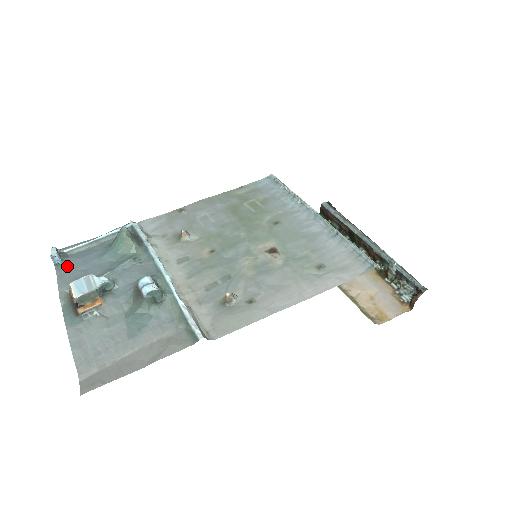
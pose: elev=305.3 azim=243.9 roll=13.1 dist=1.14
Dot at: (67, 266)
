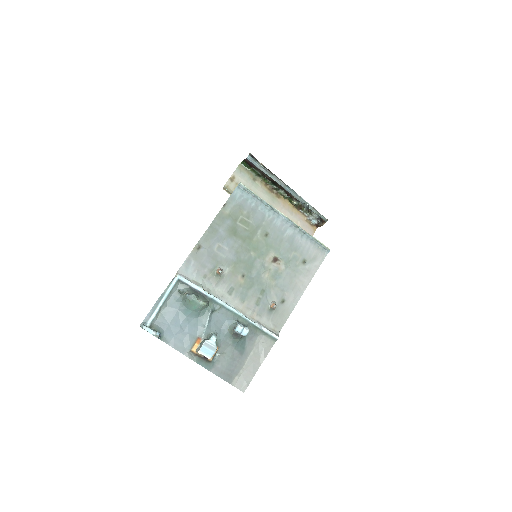
Dot at: (167, 335)
